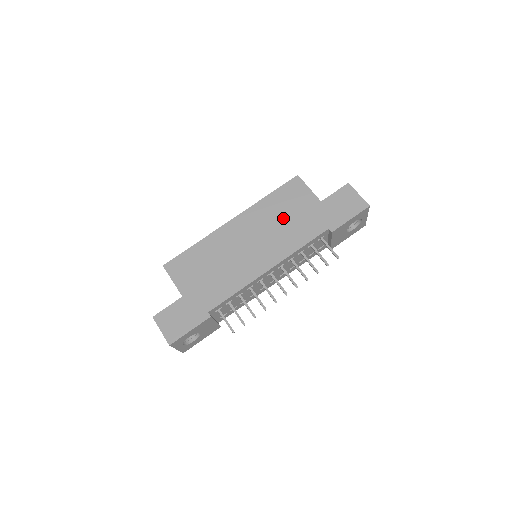
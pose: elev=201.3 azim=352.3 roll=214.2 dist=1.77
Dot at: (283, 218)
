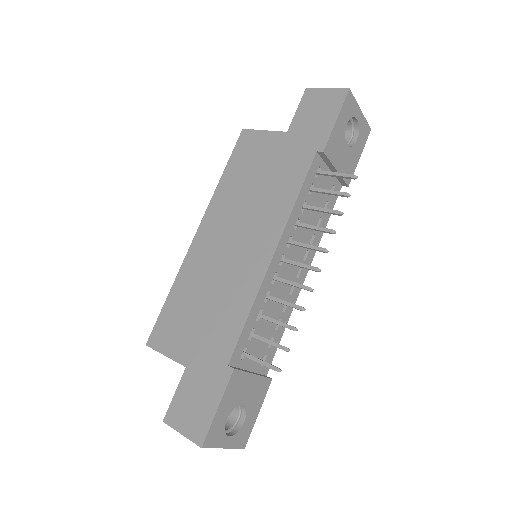
Dot at: (254, 184)
